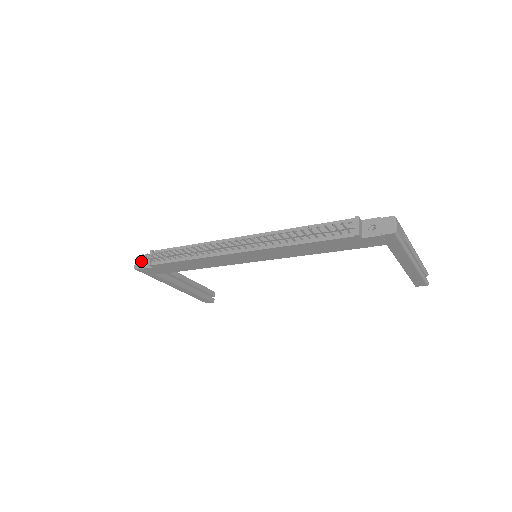
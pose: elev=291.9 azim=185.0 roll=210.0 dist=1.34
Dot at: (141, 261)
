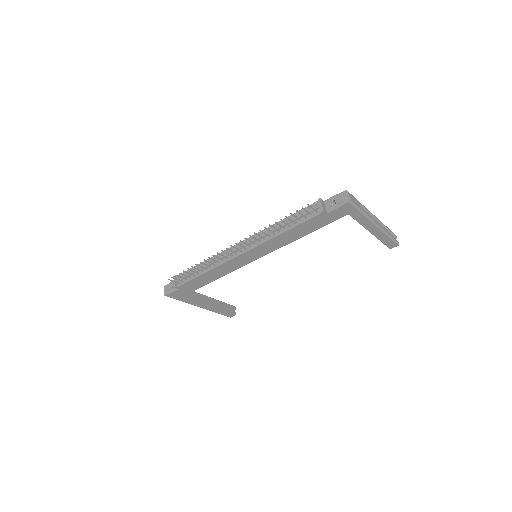
Dot at: (168, 288)
